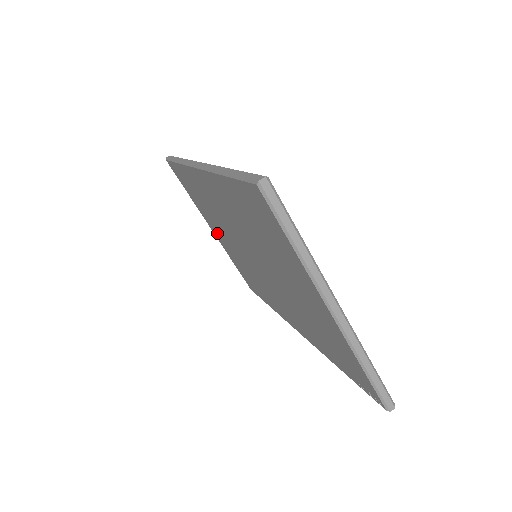
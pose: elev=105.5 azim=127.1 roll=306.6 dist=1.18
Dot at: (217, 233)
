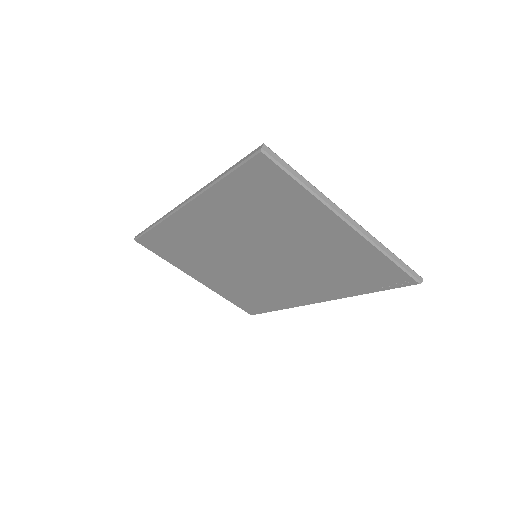
Dot at: (205, 276)
